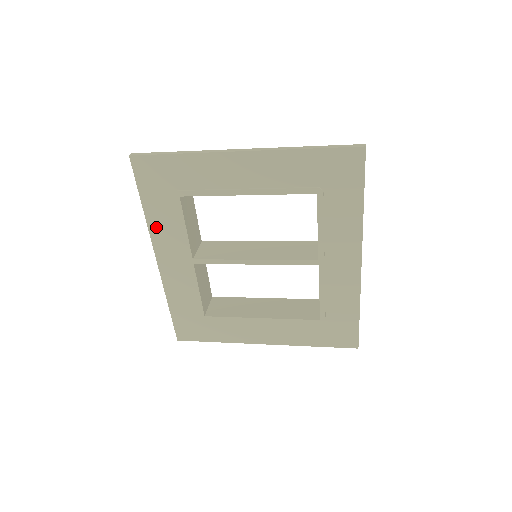
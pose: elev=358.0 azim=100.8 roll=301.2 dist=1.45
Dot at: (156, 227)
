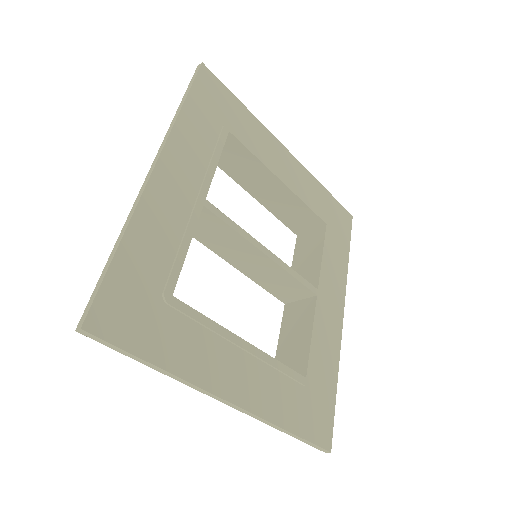
Dot at: (184, 133)
